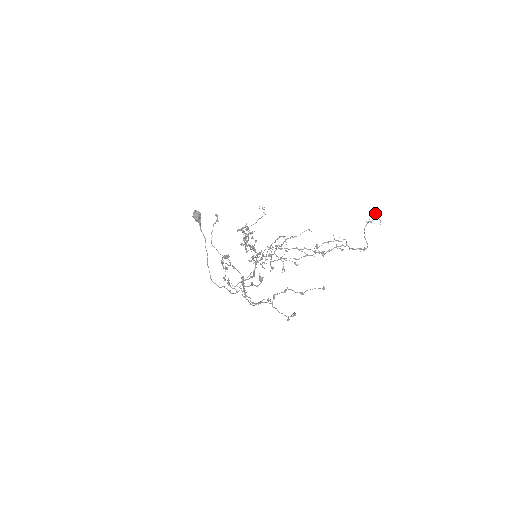
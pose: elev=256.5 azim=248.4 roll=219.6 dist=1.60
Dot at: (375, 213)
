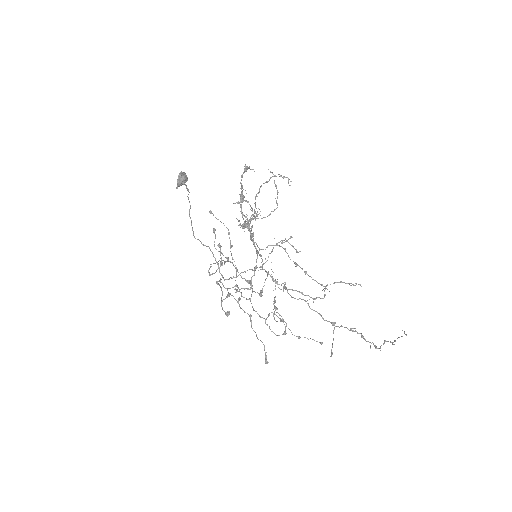
Dot at: occluded
